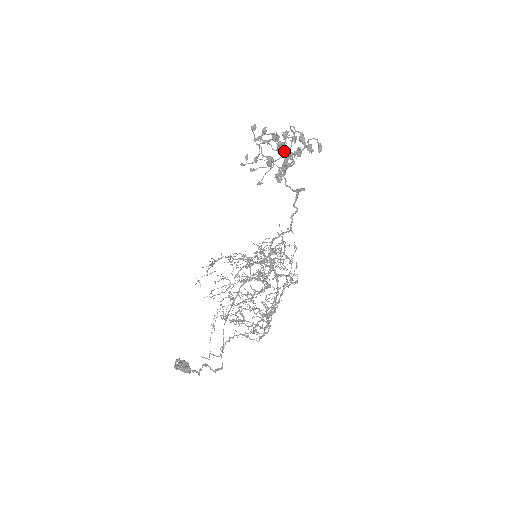
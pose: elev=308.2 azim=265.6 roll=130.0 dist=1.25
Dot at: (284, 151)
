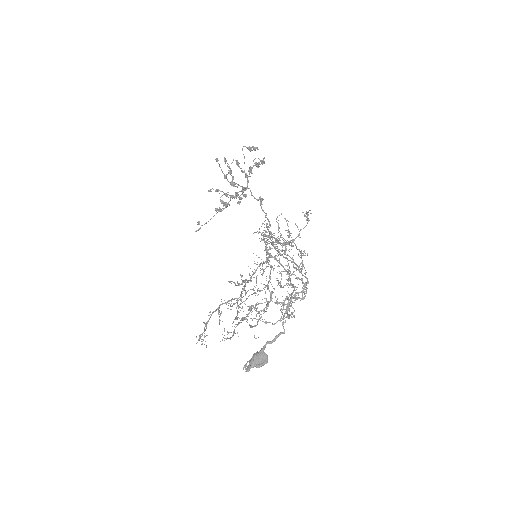
Dot at: (242, 171)
